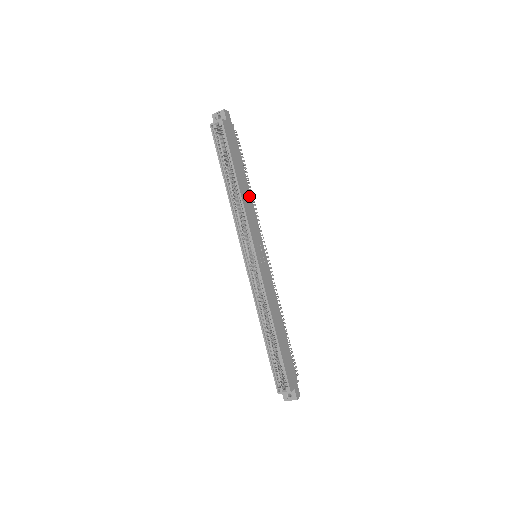
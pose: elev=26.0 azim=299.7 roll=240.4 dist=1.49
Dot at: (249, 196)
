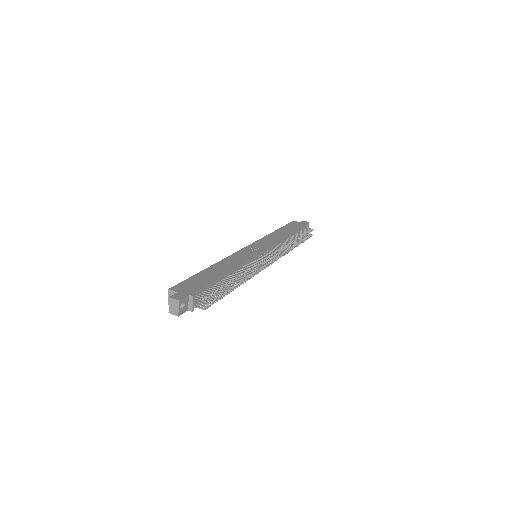
Dot at: (282, 238)
